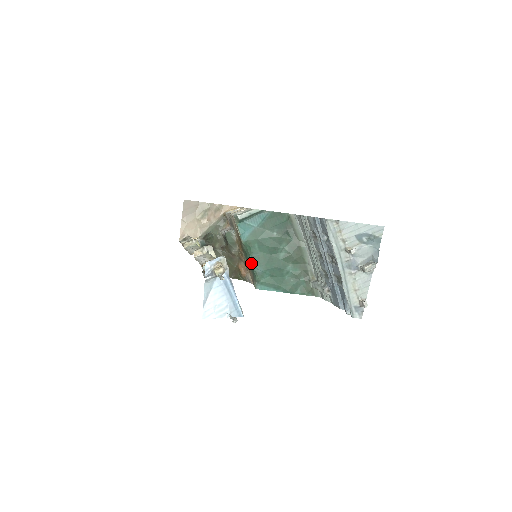
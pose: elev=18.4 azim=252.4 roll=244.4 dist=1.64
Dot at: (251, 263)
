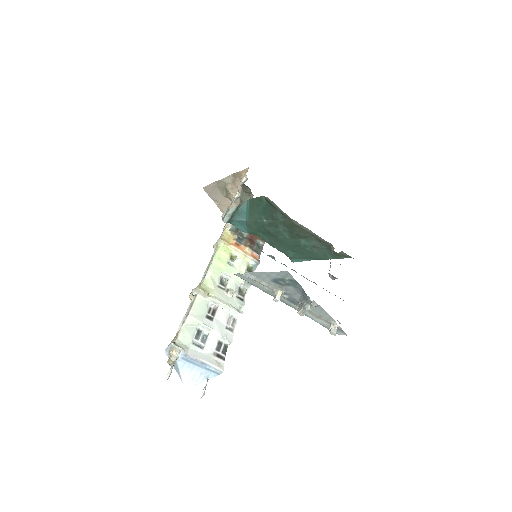
Dot at: (271, 245)
